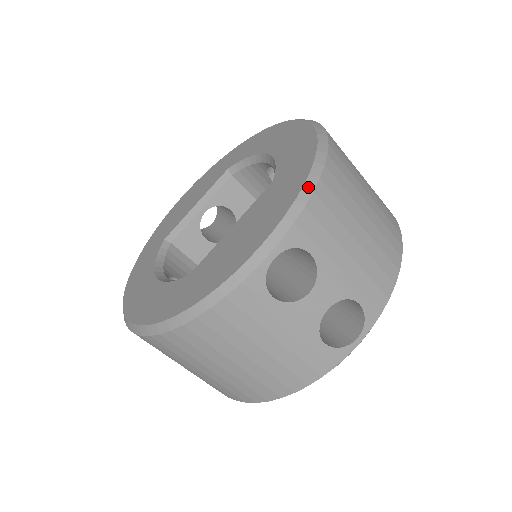
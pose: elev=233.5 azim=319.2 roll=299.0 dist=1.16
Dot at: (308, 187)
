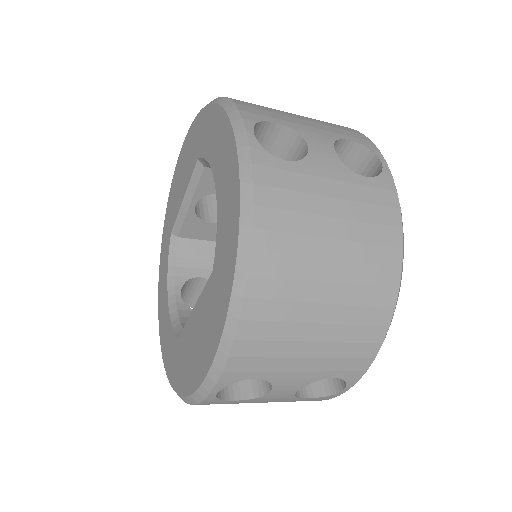
Dot at: (228, 333)
